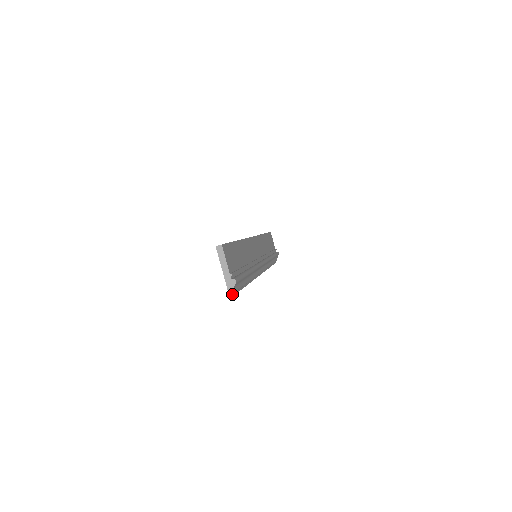
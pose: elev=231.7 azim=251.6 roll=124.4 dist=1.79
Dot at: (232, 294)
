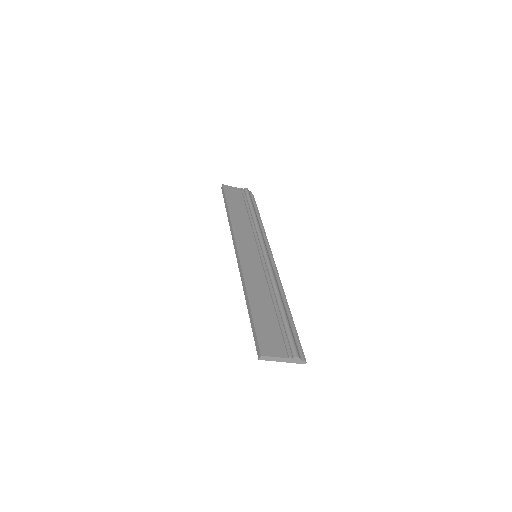
Dot at: (304, 361)
